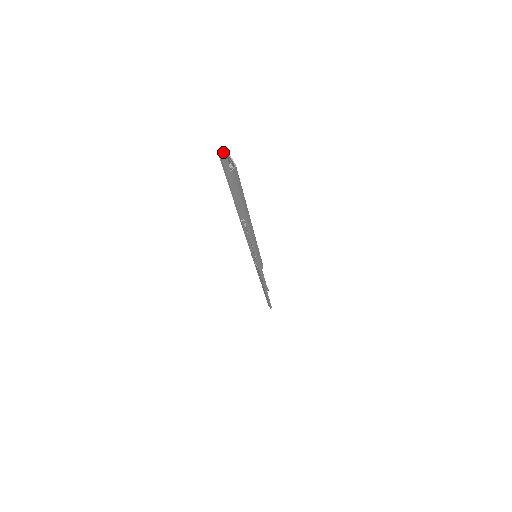
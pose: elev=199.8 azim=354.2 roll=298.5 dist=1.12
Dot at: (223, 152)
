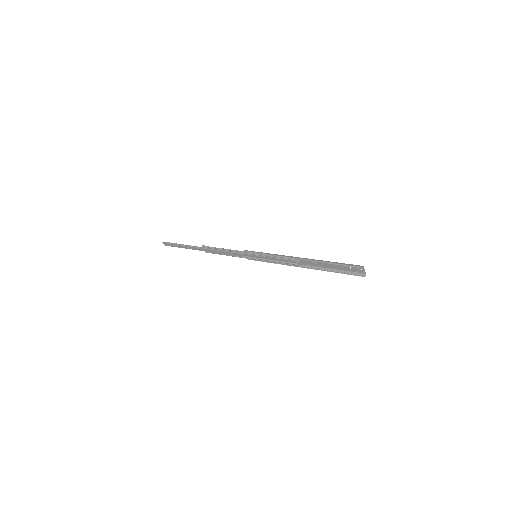
Dot at: (360, 266)
